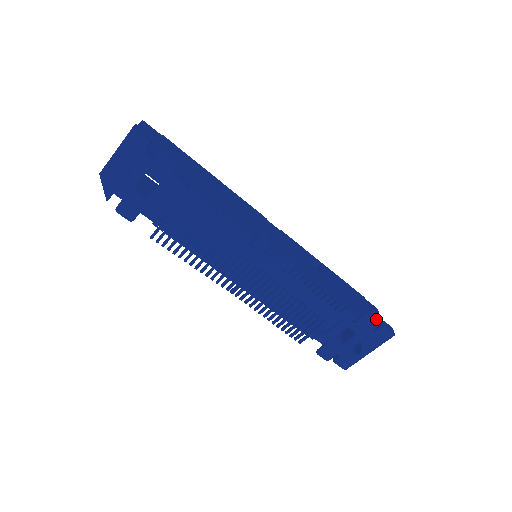
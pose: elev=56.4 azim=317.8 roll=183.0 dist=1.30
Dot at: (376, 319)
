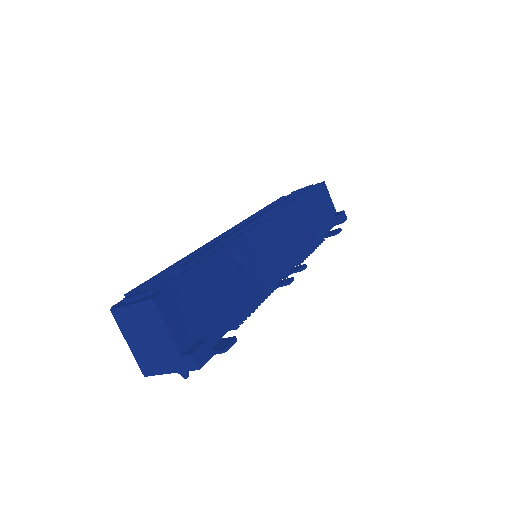
Dot at: (330, 204)
